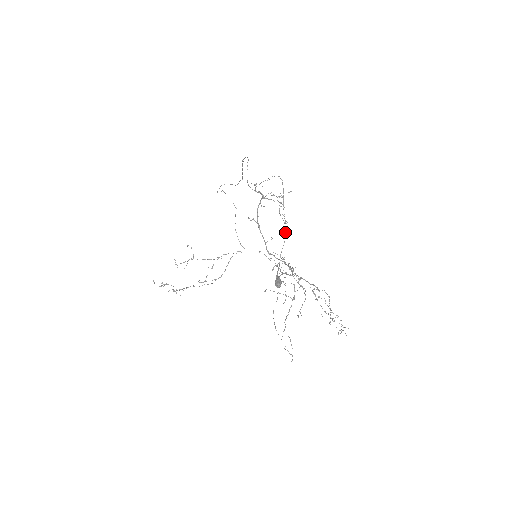
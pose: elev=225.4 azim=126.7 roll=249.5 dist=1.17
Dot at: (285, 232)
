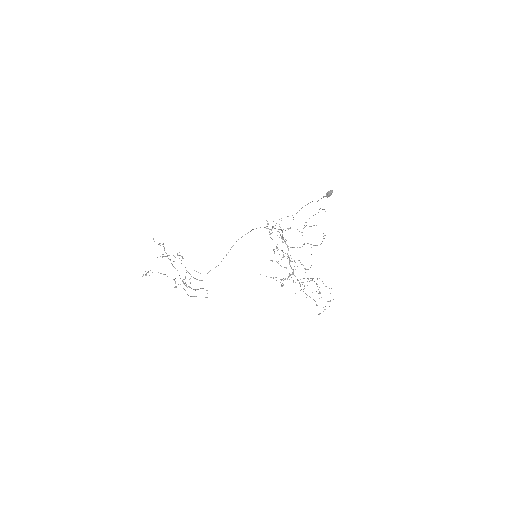
Dot at: occluded
